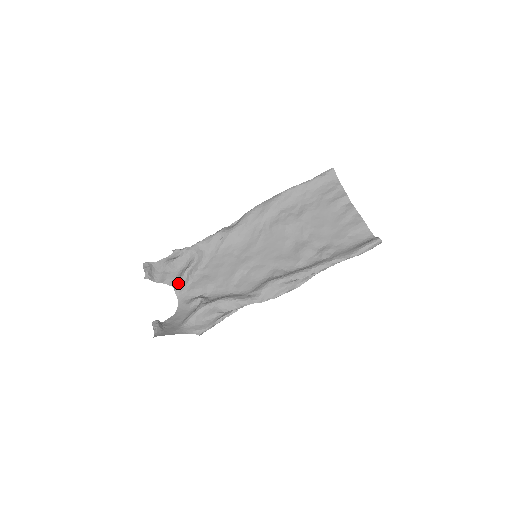
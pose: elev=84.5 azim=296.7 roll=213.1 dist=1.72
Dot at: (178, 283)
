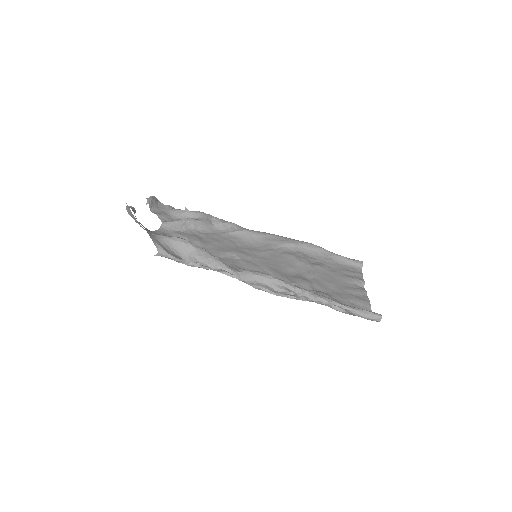
Dot at: (172, 220)
